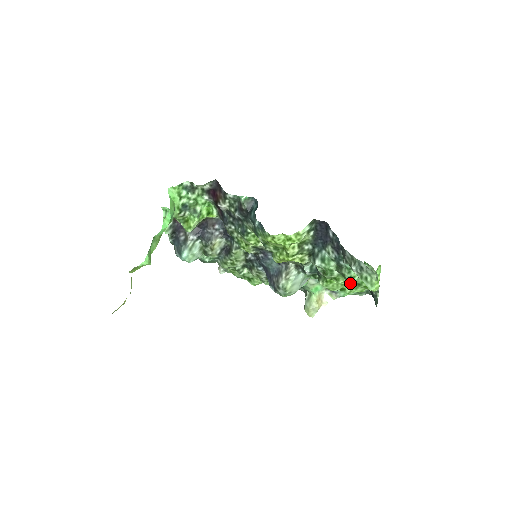
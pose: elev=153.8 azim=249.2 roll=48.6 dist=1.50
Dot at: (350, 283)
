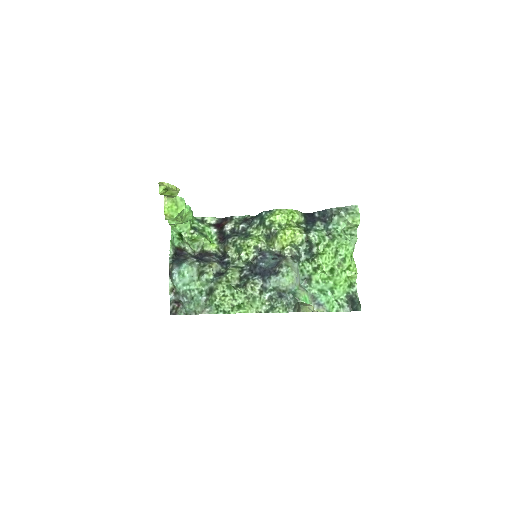
Dot at: (337, 258)
